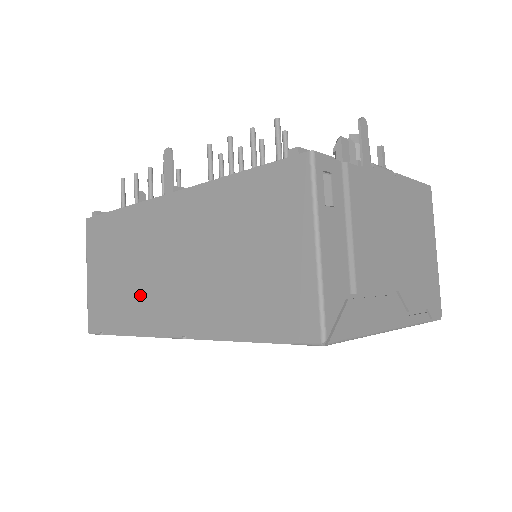
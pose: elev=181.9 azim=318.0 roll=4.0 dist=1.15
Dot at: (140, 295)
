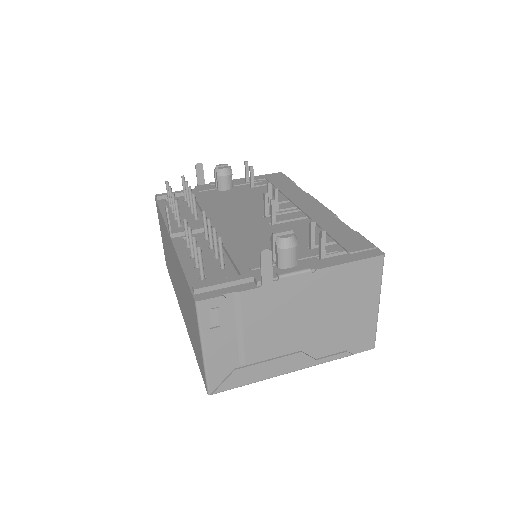
Dot at: (173, 277)
